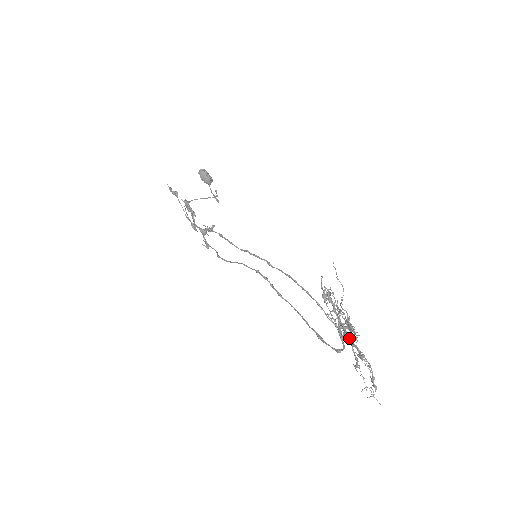
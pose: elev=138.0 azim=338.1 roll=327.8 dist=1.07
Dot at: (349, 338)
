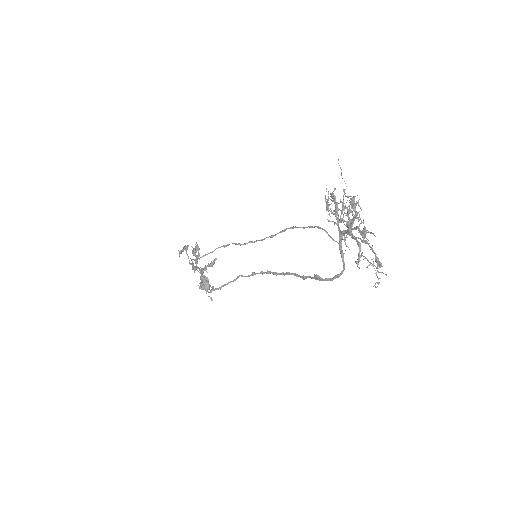
Dot at: (351, 228)
